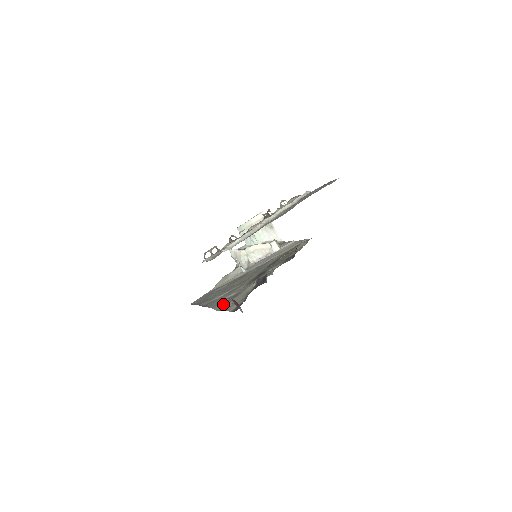
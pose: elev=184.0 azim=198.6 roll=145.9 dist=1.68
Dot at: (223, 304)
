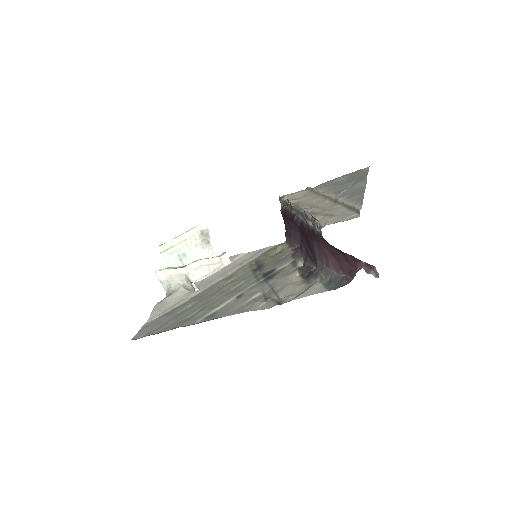
Dot at: (265, 302)
